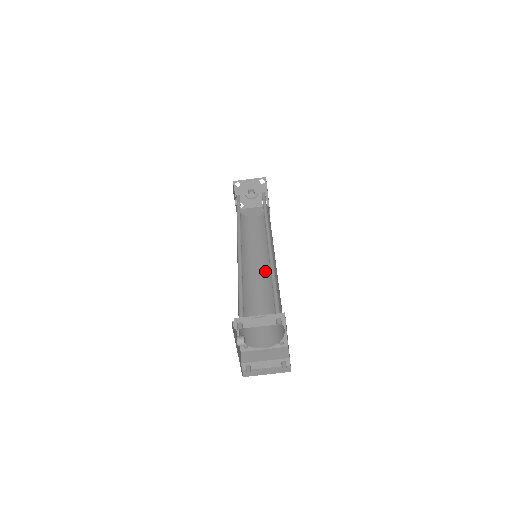
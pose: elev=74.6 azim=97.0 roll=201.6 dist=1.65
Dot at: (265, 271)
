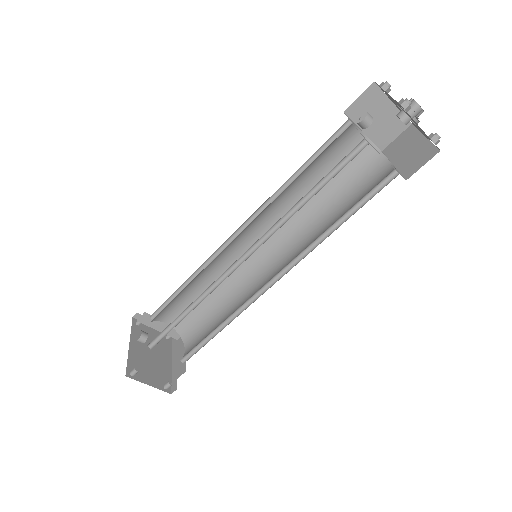
Dot at: (256, 251)
